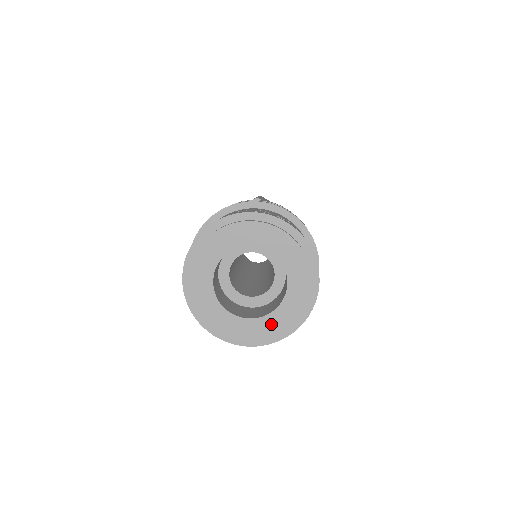
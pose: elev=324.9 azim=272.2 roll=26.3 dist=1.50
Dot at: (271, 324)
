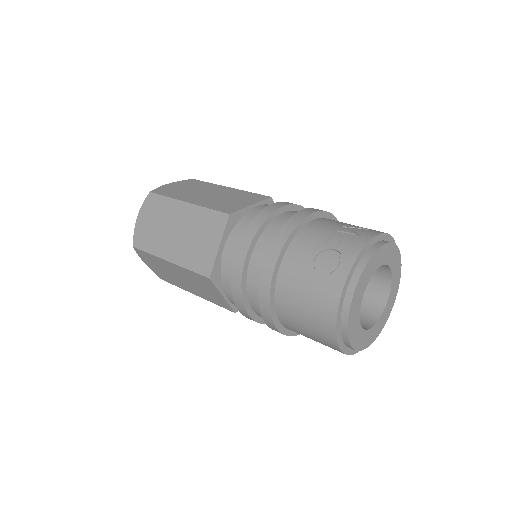
Dot at: (372, 334)
